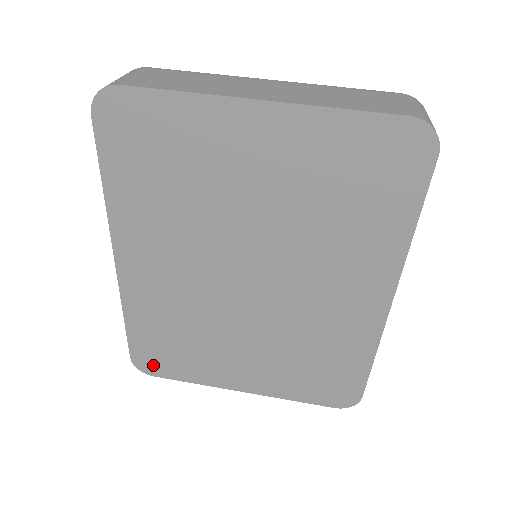
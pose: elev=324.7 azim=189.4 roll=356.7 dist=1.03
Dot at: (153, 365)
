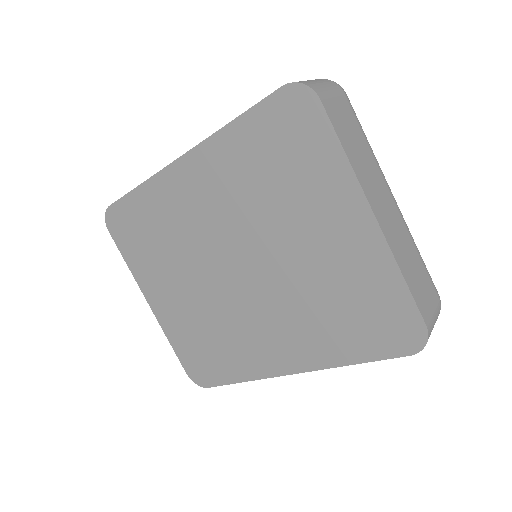
Dot at: (117, 227)
